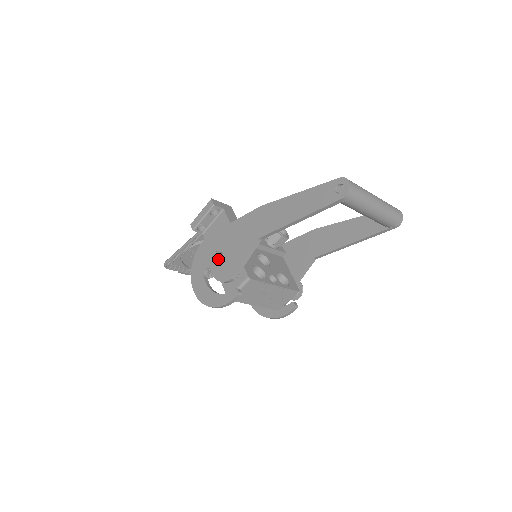
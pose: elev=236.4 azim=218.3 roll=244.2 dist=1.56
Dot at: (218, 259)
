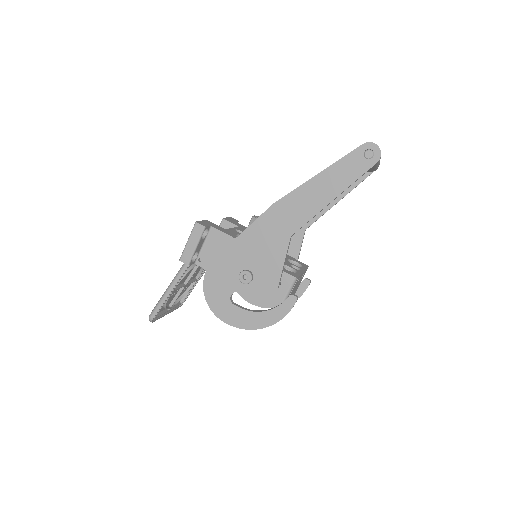
Dot at: (250, 278)
